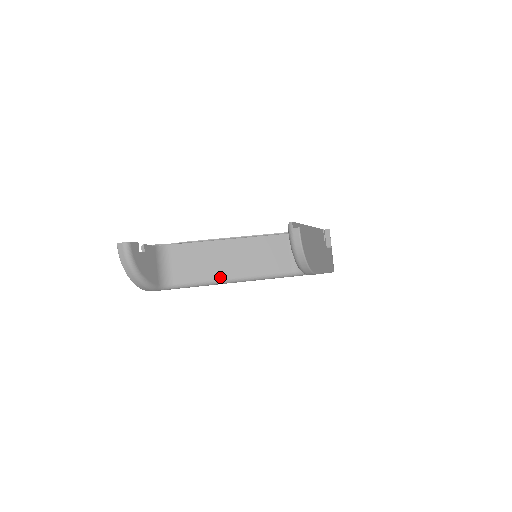
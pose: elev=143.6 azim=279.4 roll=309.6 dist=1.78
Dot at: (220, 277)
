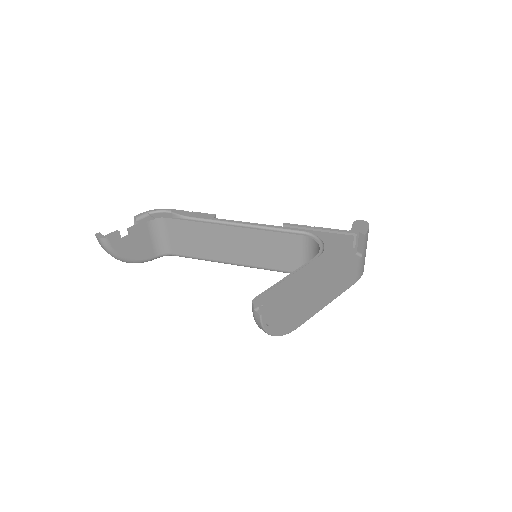
Dot at: (220, 259)
